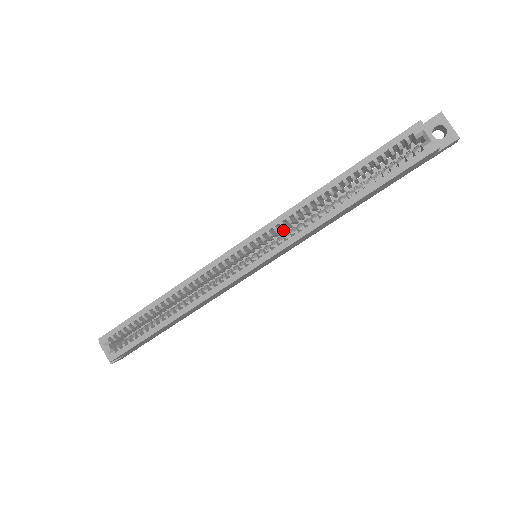
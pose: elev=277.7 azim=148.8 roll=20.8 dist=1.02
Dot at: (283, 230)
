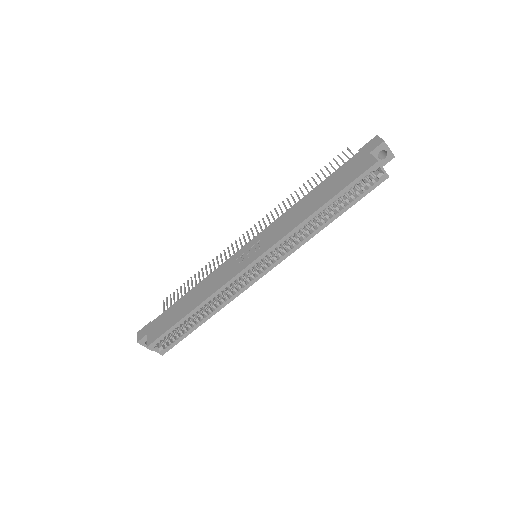
Dot at: occluded
